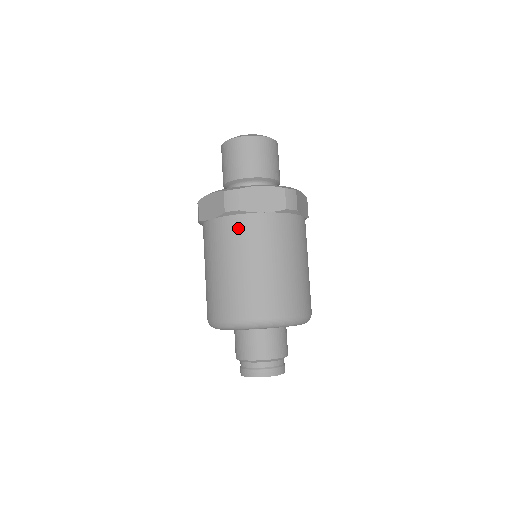
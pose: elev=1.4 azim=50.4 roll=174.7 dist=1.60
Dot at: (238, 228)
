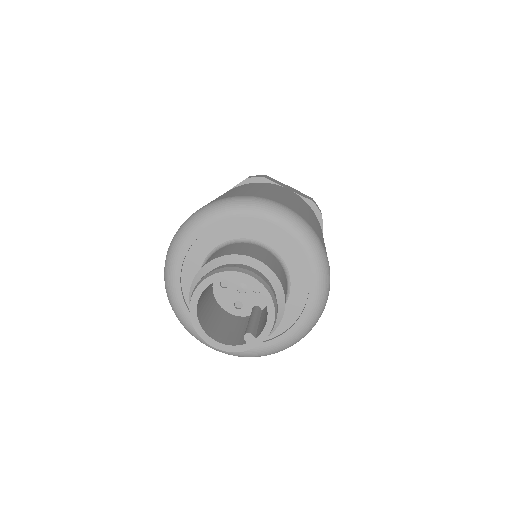
Dot at: occluded
